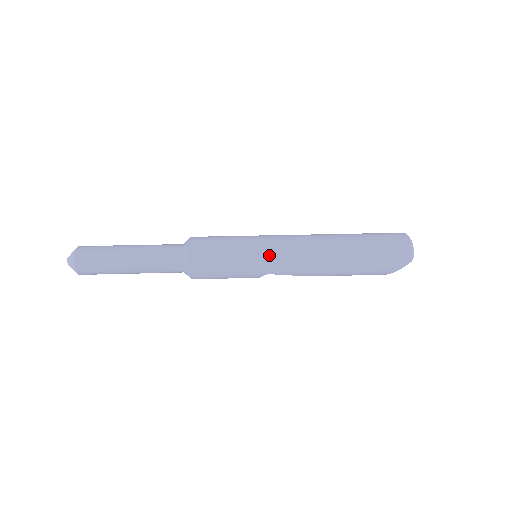
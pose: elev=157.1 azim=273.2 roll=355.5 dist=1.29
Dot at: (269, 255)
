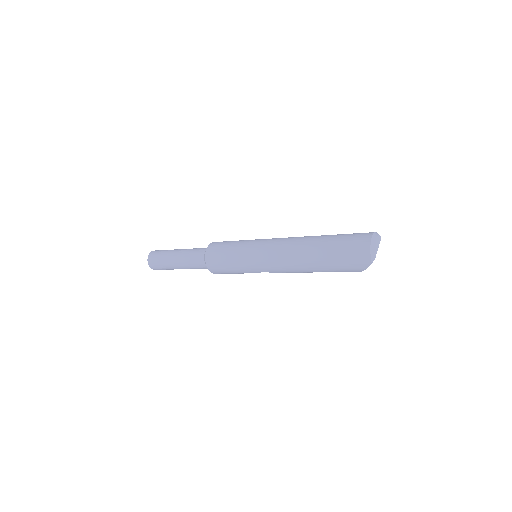
Dot at: (256, 259)
